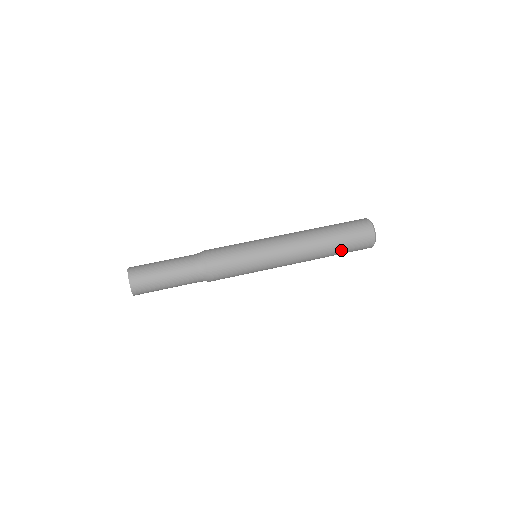
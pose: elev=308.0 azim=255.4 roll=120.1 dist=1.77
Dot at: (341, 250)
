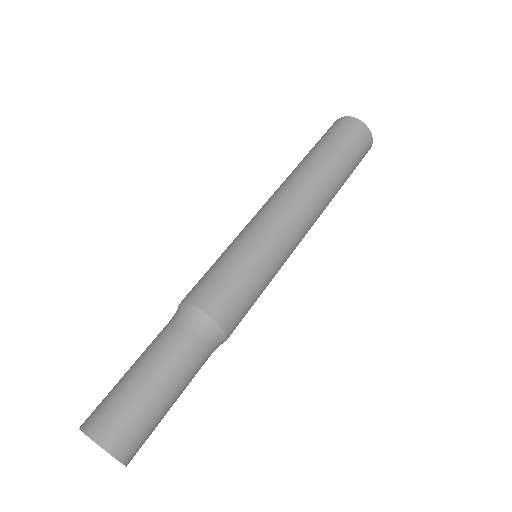
Dot at: (347, 177)
